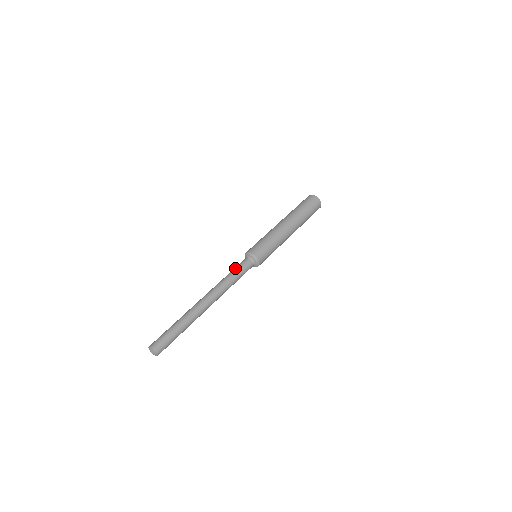
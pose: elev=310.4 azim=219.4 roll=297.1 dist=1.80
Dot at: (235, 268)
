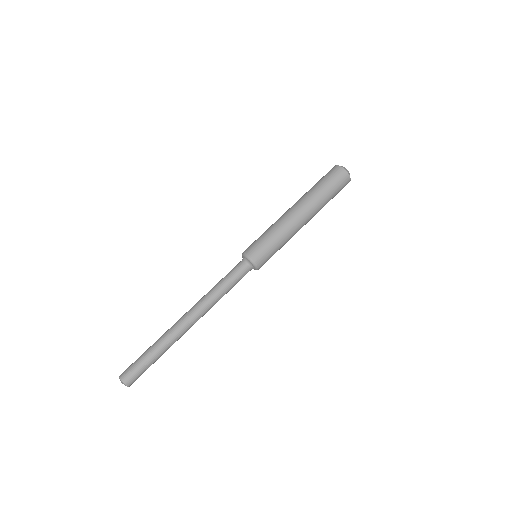
Dot at: (231, 278)
